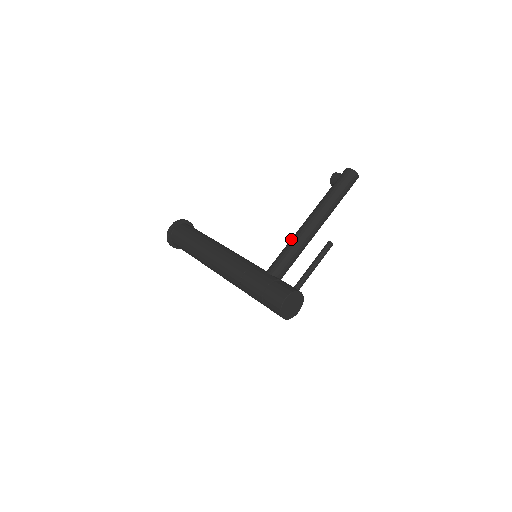
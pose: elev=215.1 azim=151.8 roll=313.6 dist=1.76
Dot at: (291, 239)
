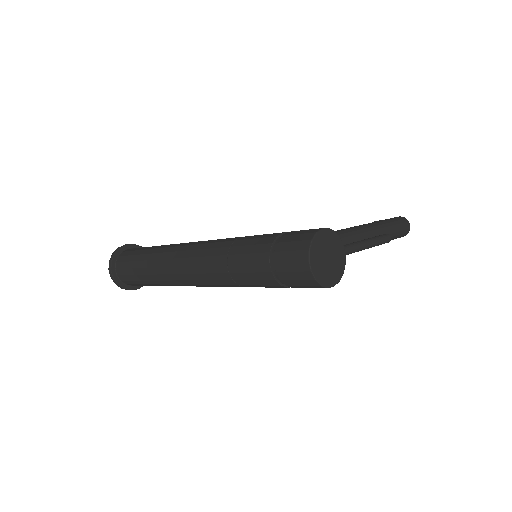
Dot at: occluded
